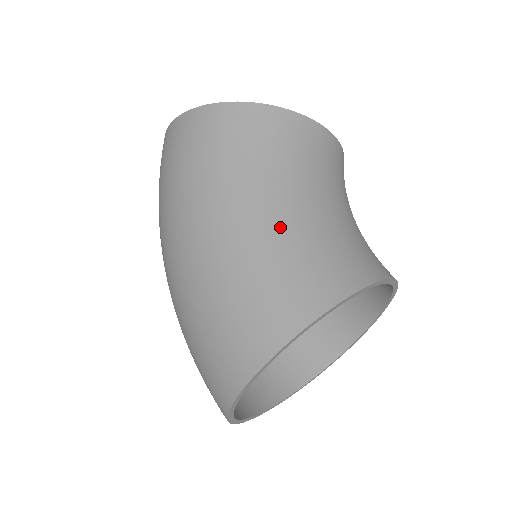
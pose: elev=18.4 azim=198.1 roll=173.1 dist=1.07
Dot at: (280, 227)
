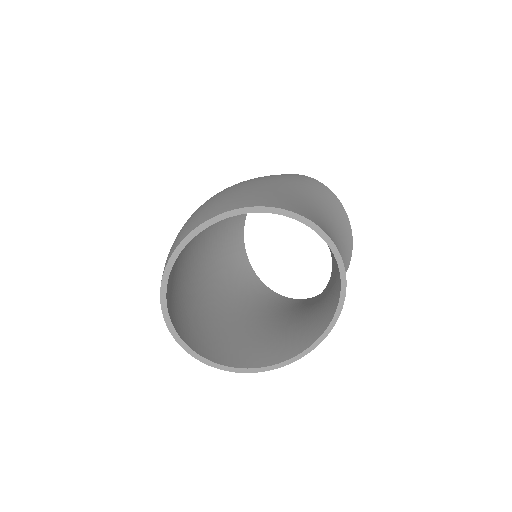
Dot at: (307, 203)
